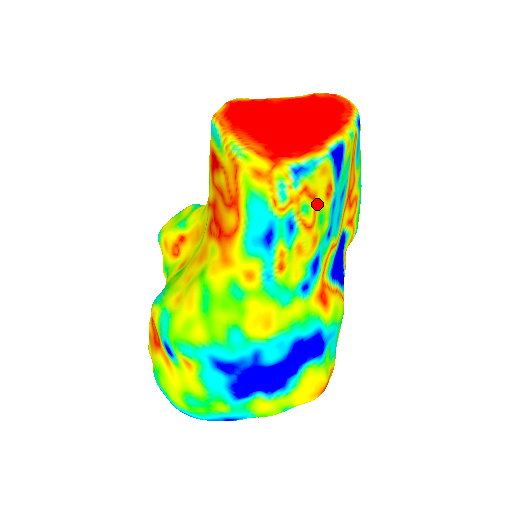
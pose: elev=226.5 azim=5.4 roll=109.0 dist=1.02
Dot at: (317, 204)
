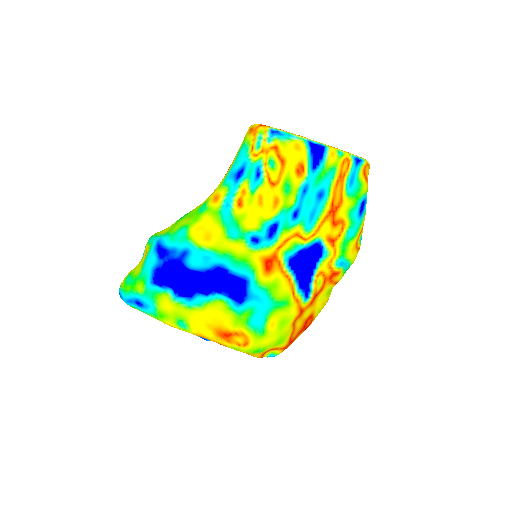
Dot at: (285, 170)
